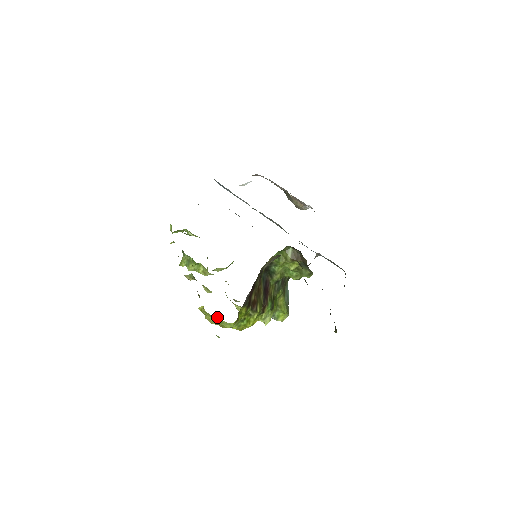
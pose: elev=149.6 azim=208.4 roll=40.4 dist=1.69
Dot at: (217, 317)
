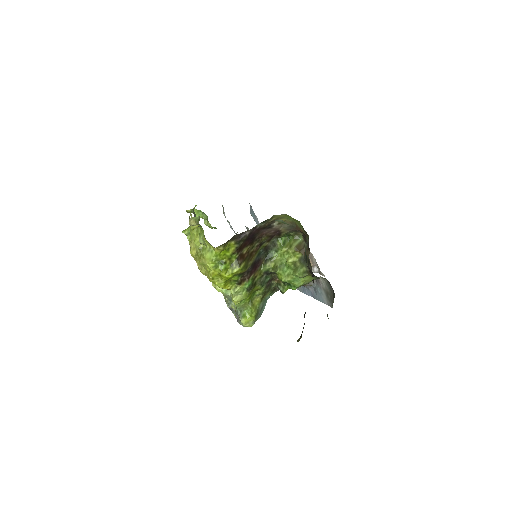
Dot at: (204, 240)
